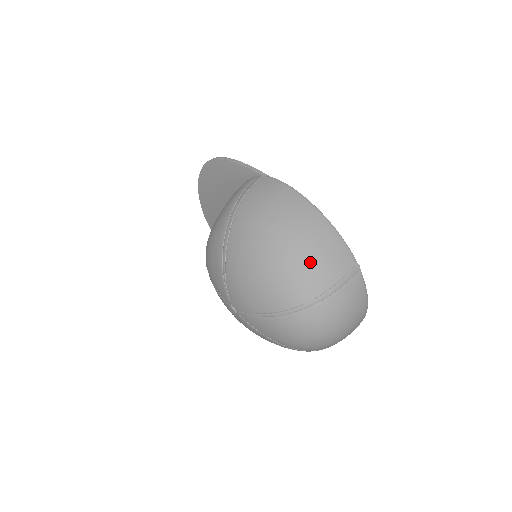
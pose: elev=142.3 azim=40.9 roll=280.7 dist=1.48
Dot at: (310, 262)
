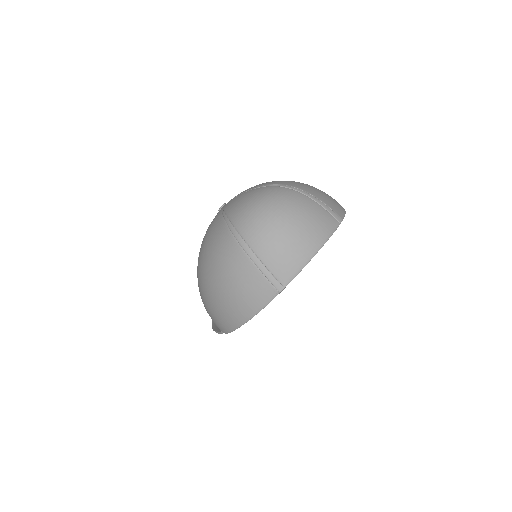
Dot at: (315, 189)
